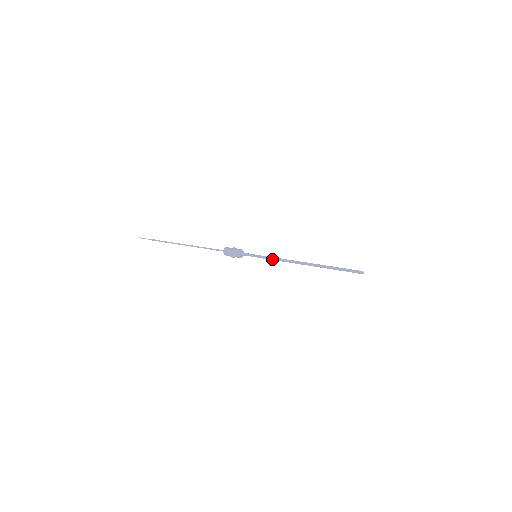
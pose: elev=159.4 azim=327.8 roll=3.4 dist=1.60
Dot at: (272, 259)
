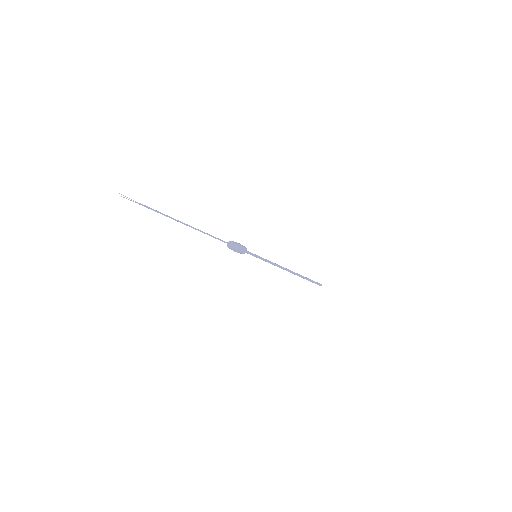
Dot at: occluded
